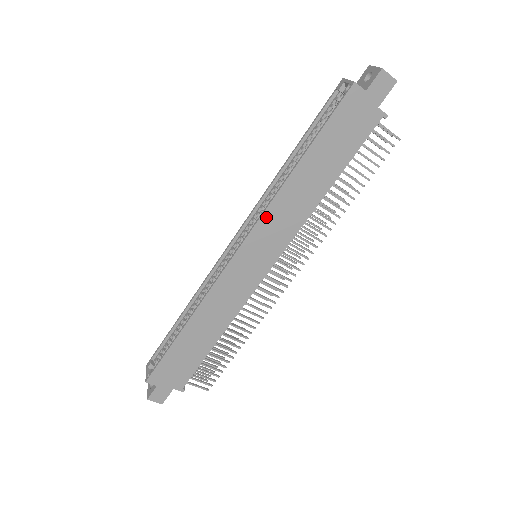
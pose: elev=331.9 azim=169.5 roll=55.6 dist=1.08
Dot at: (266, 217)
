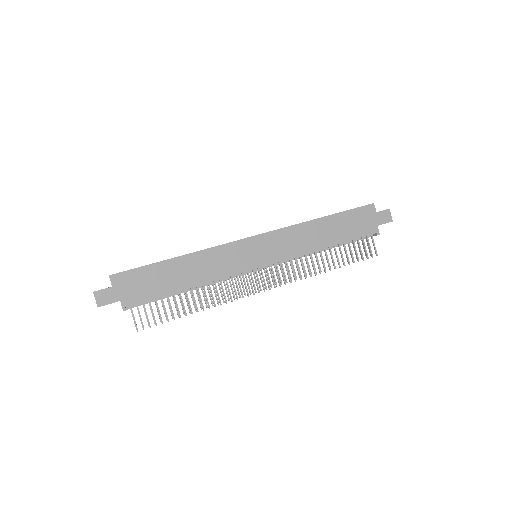
Dot at: (285, 231)
